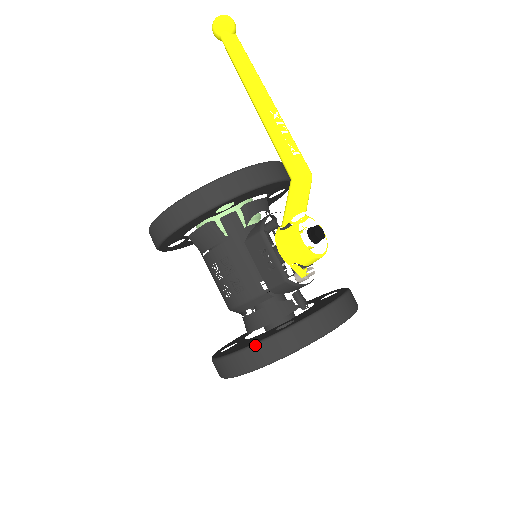
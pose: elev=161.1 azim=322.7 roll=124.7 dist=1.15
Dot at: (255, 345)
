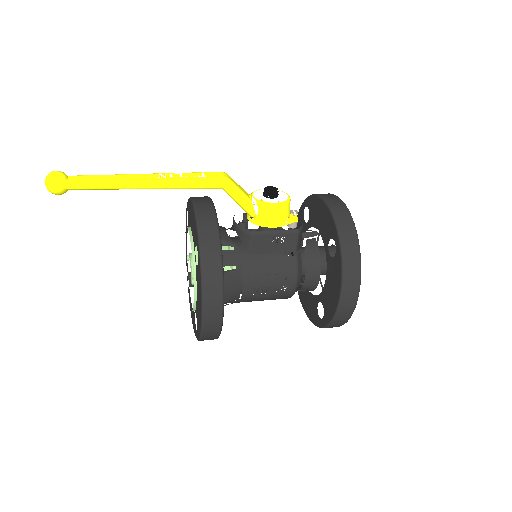
Dot at: (344, 274)
